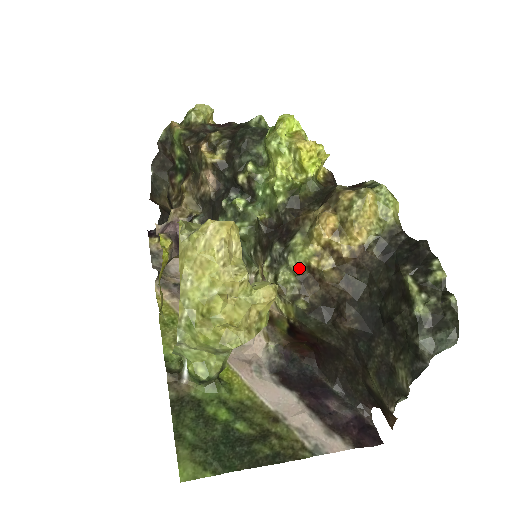
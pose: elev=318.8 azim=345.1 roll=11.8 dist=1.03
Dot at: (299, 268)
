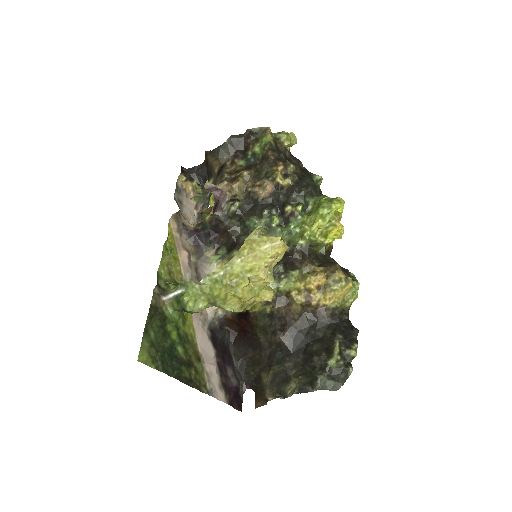
Dot at: (283, 289)
